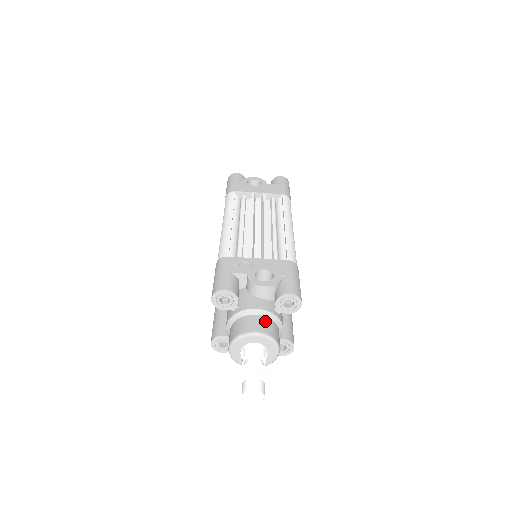
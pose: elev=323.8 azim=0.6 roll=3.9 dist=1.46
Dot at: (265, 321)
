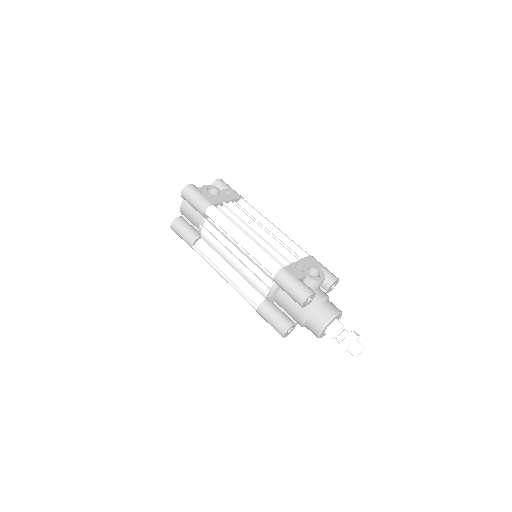
Dot at: (331, 303)
